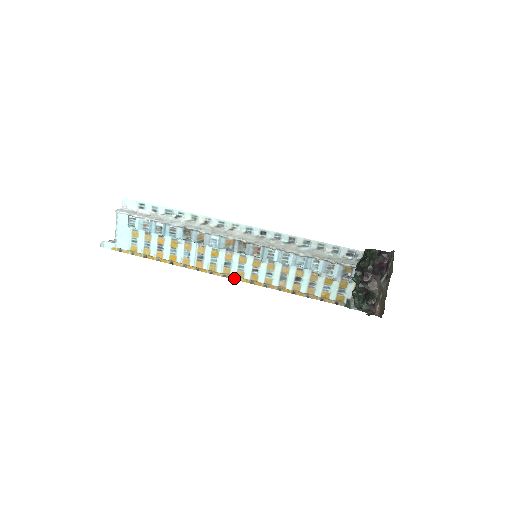
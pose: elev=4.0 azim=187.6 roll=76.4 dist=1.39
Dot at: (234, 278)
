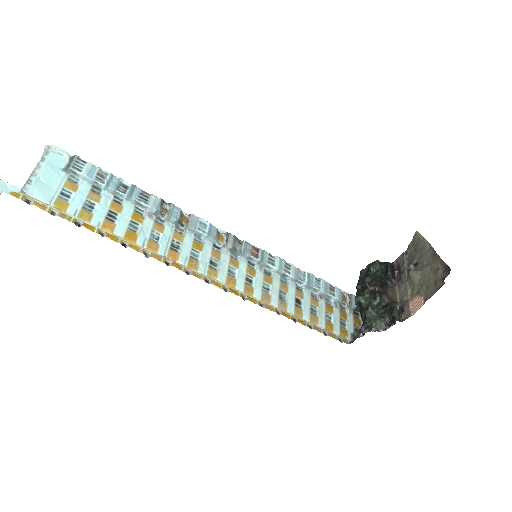
Dot at: (220, 286)
